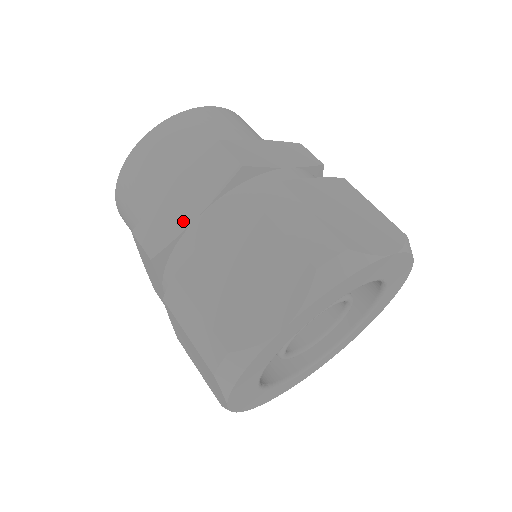
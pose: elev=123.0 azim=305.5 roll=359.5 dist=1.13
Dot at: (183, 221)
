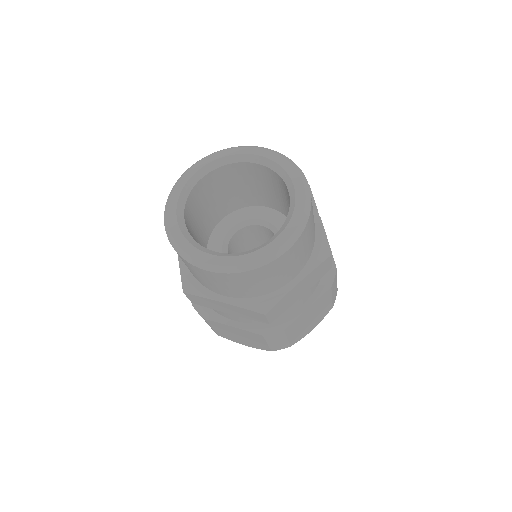
Dot at: (220, 310)
